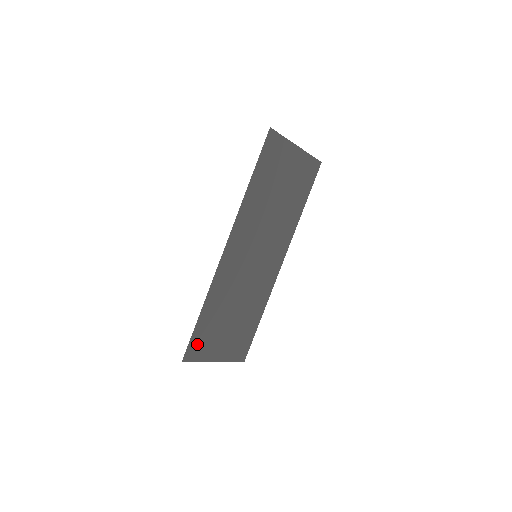
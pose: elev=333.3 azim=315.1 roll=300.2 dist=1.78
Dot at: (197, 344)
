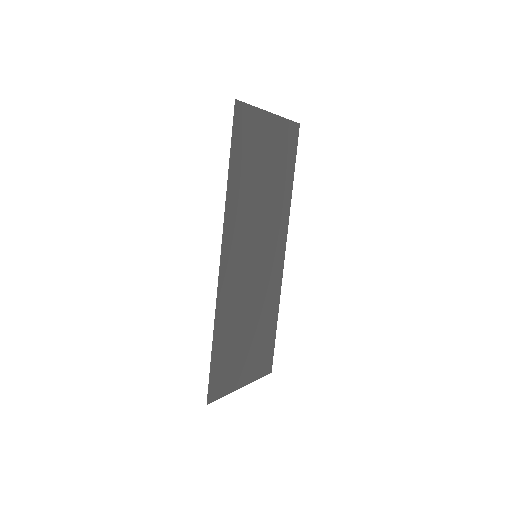
Dot at: (218, 378)
